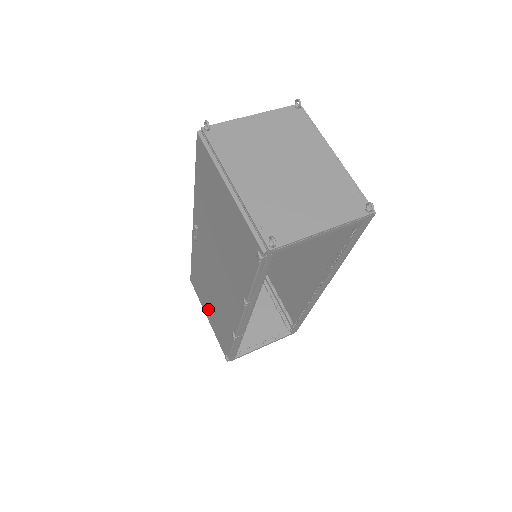
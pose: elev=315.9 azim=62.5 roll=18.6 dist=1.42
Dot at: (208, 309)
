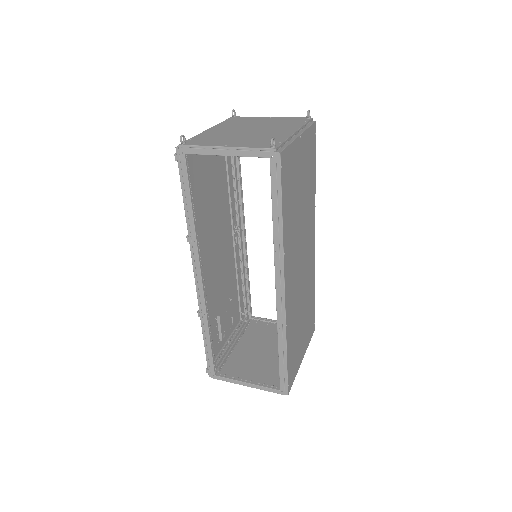
Dot at: occluded
